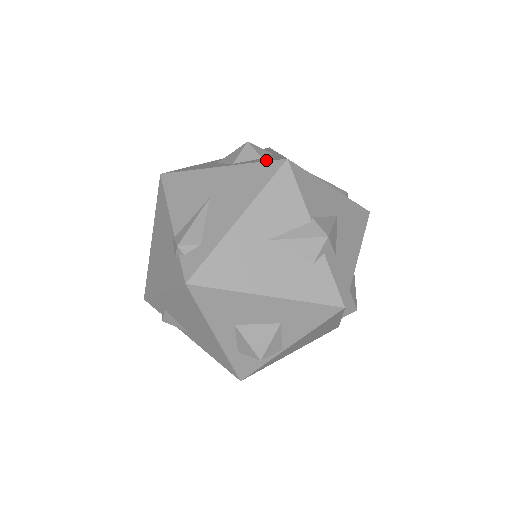
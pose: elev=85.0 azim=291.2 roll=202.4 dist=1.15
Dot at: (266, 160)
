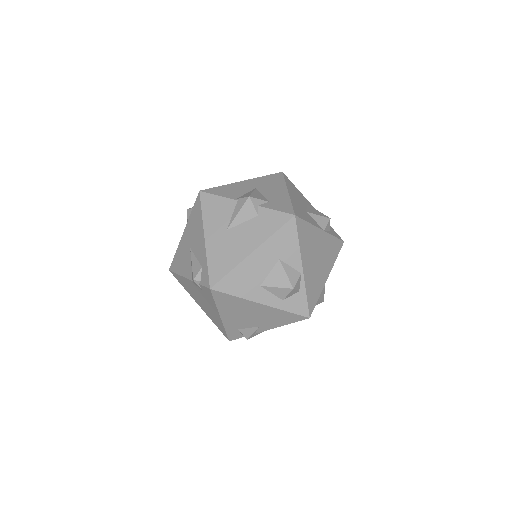
Dot at: (195, 204)
